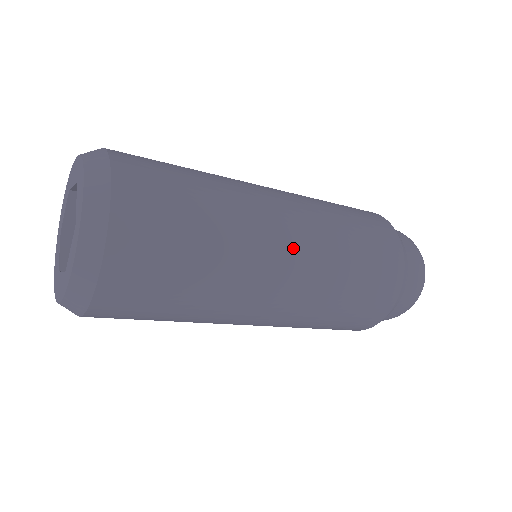
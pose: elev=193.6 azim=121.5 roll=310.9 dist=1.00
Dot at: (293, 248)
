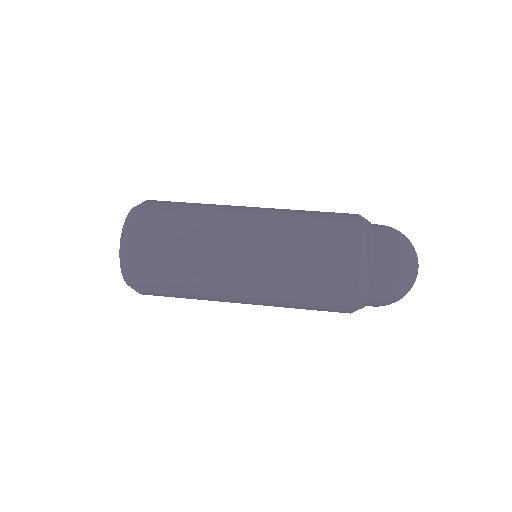
Dot at: (246, 293)
